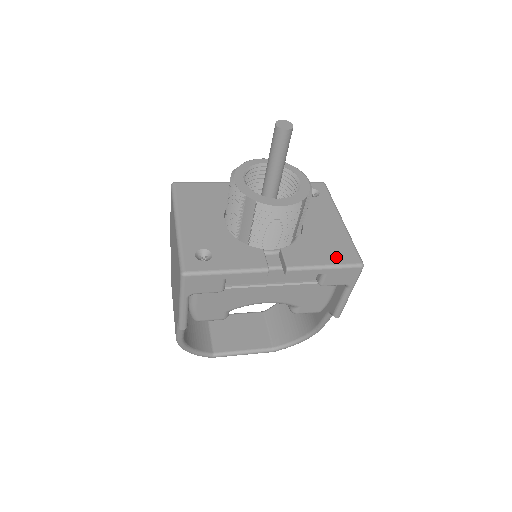
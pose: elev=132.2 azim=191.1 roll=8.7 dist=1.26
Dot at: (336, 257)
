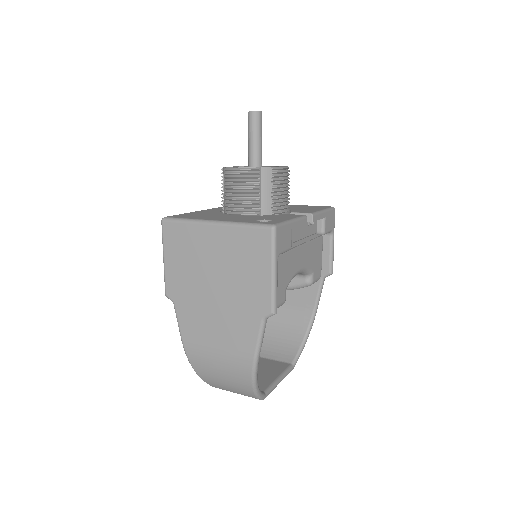
Dot at: (319, 208)
